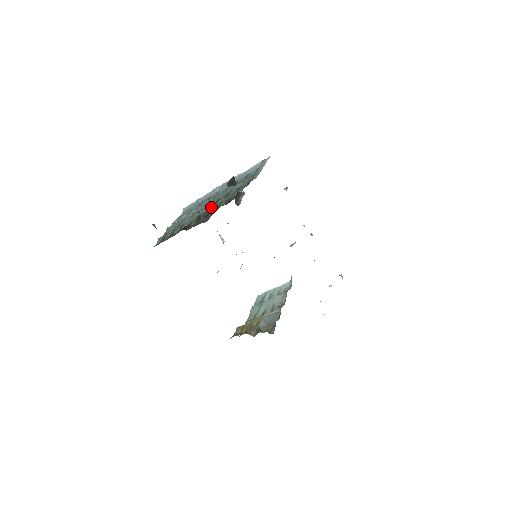
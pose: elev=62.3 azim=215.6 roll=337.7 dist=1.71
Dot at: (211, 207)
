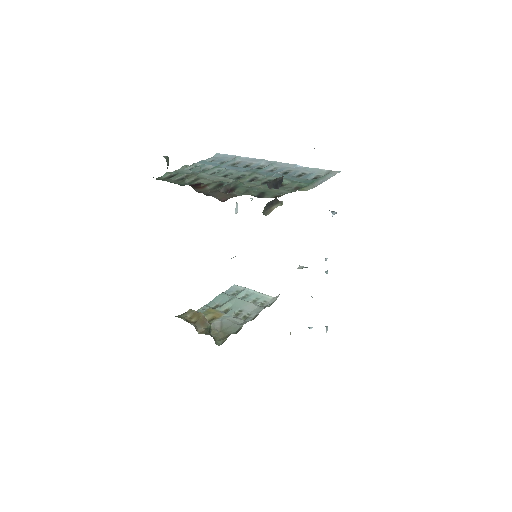
Dot at: (240, 183)
